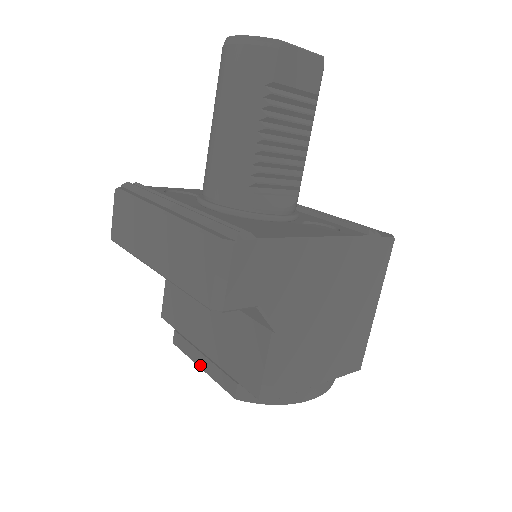
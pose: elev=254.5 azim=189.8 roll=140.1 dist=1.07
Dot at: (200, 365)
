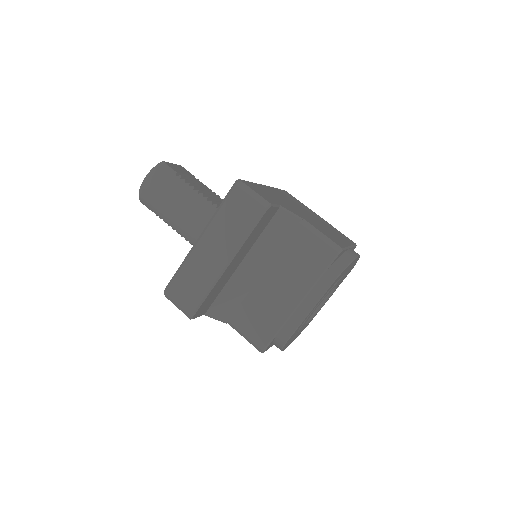
Dot at: (307, 312)
